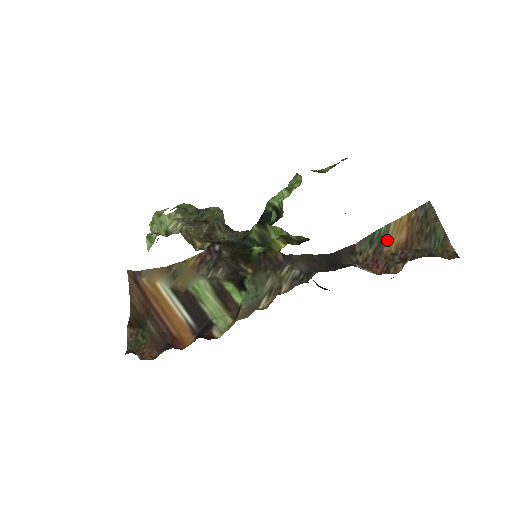
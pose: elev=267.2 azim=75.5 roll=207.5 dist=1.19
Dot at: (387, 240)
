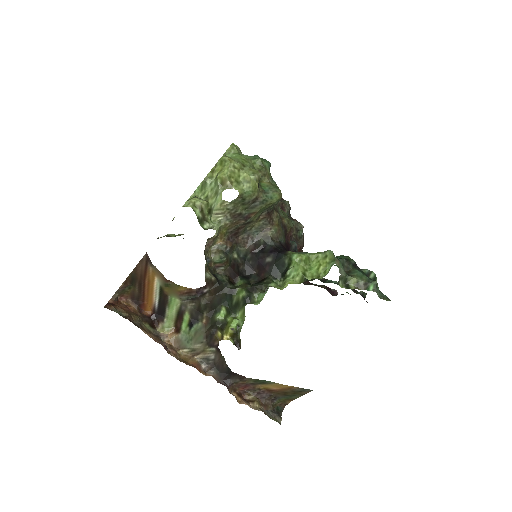
Dot at: (266, 384)
